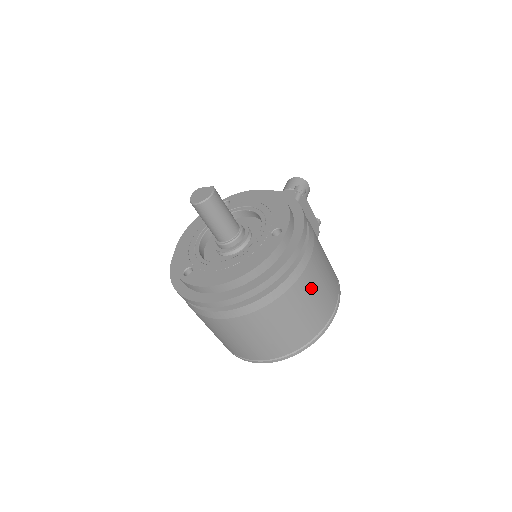
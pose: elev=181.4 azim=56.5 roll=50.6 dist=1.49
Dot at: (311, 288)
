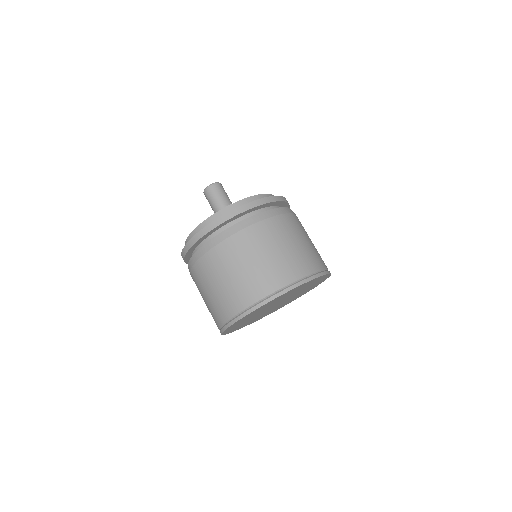
Dot at: (291, 232)
